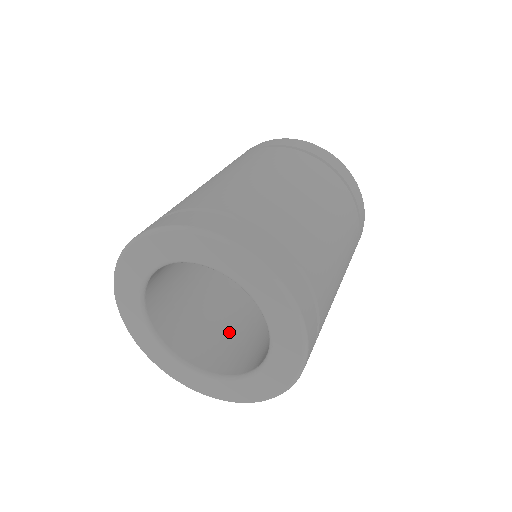
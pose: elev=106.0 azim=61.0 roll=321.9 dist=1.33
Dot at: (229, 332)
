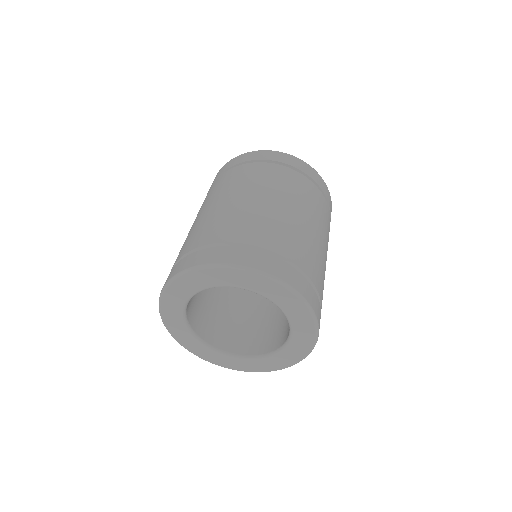
Dot at: (254, 320)
